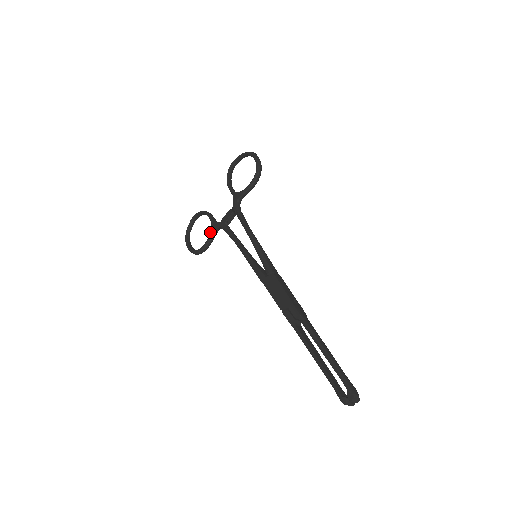
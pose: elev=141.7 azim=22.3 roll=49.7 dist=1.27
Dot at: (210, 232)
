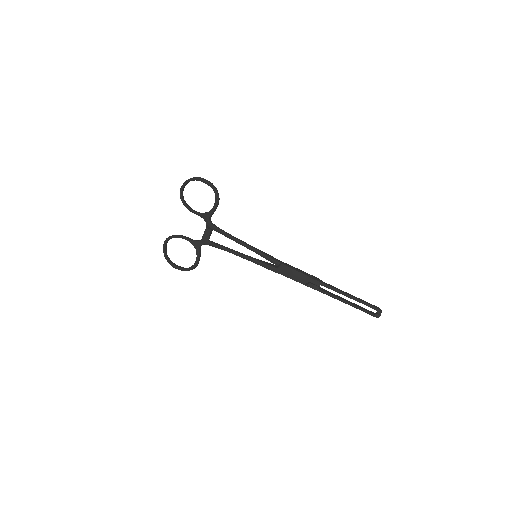
Dot at: (196, 251)
